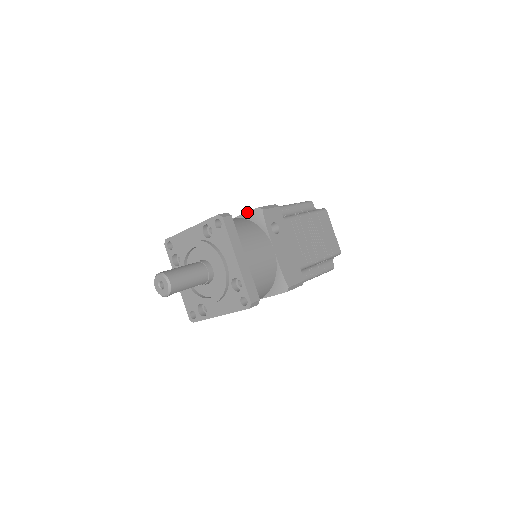
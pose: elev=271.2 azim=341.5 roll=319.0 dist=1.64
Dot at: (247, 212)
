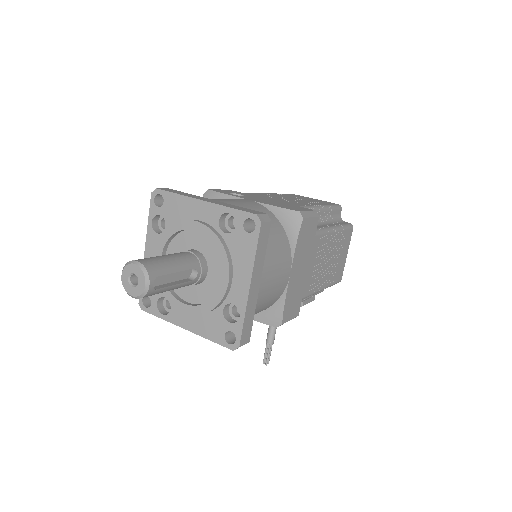
Dot at: occluded
